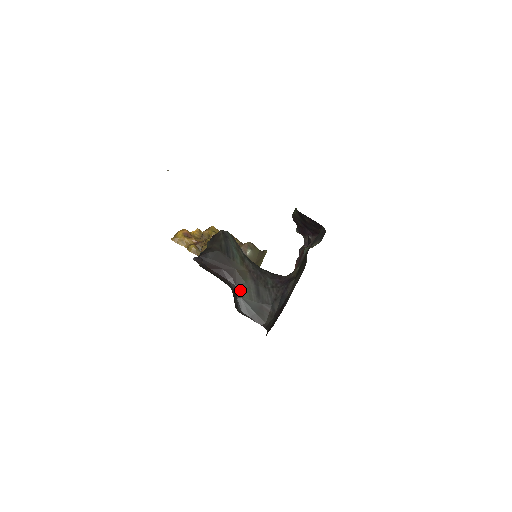
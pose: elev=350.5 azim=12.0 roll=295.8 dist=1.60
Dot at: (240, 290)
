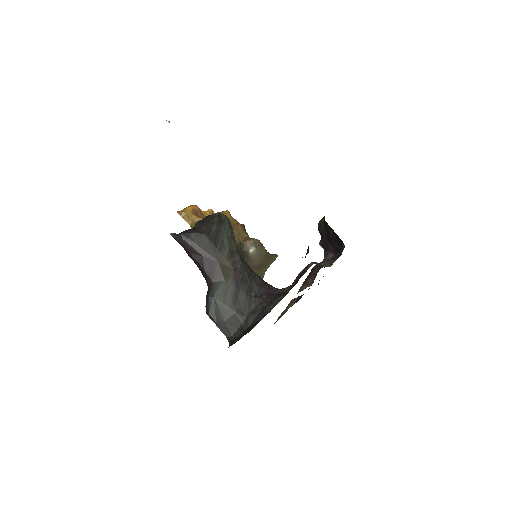
Dot at: (215, 288)
